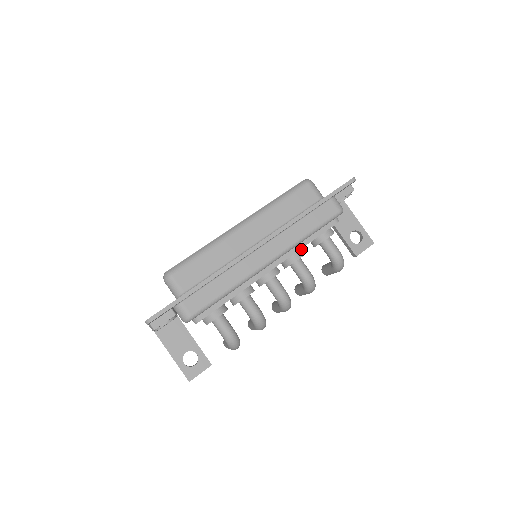
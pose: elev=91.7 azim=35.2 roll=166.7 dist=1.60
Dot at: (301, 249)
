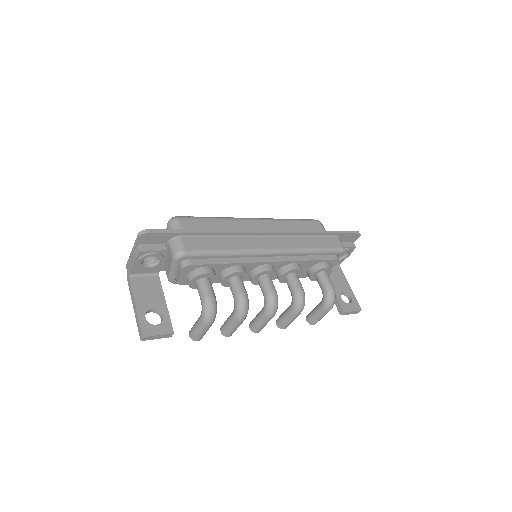
Dot at: (300, 266)
